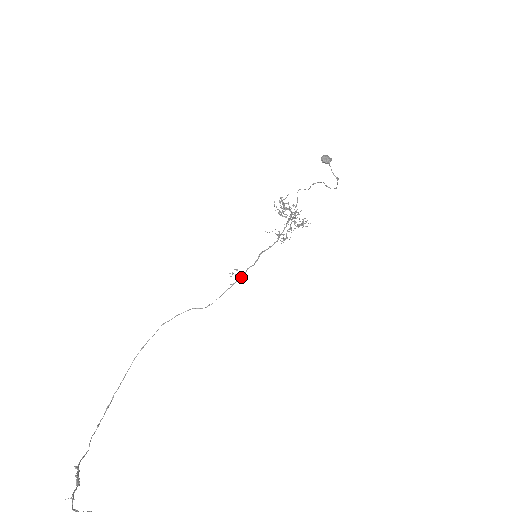
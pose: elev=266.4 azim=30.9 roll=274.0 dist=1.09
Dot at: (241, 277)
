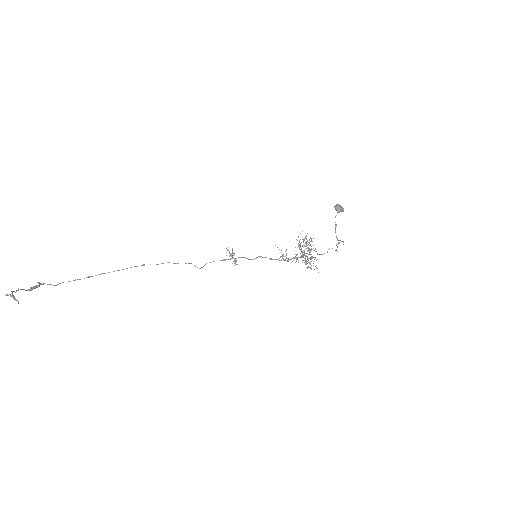
Dot at: (233, 258)
